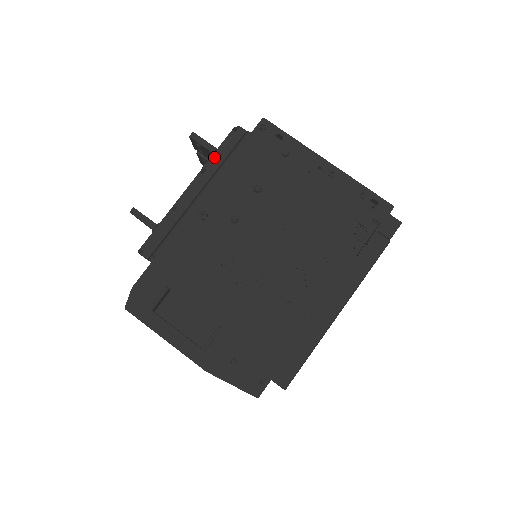
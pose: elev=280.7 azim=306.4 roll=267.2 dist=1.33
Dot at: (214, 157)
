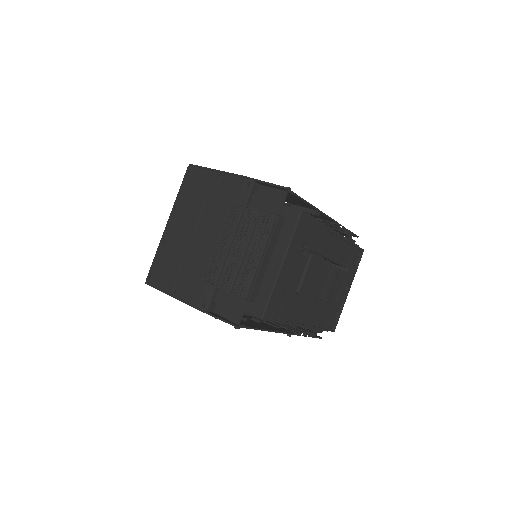
Dot at: occluded
